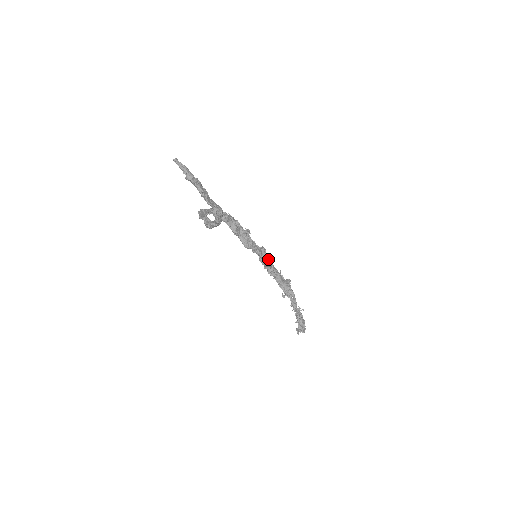
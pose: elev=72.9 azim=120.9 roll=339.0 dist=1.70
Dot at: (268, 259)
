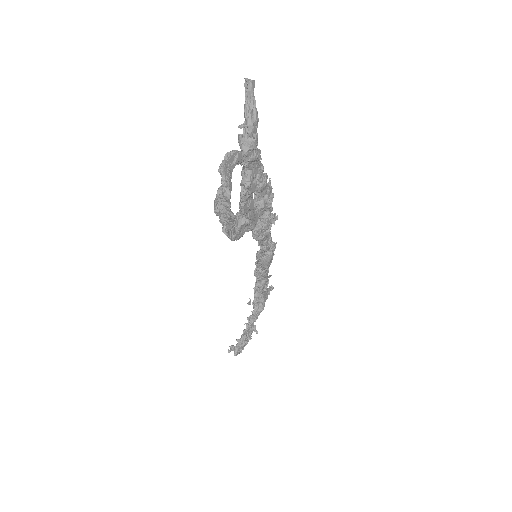
Dot at: (269, 261)
